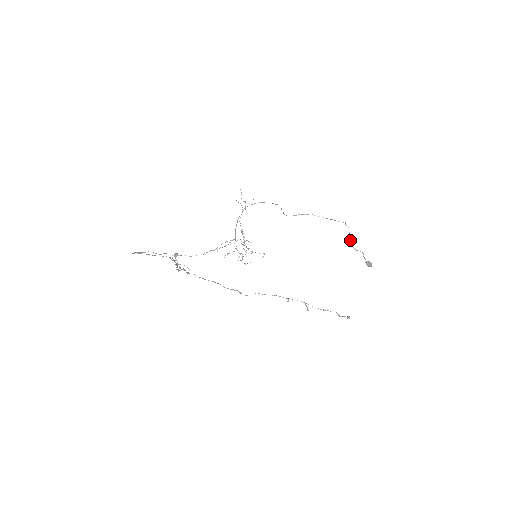
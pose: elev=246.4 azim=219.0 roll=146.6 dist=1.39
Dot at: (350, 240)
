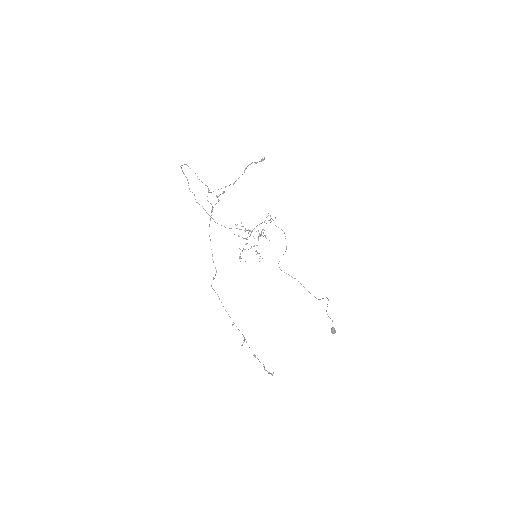
Dot at: occluded
